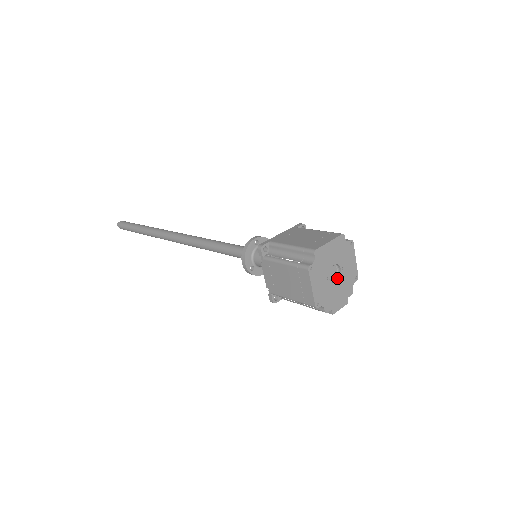
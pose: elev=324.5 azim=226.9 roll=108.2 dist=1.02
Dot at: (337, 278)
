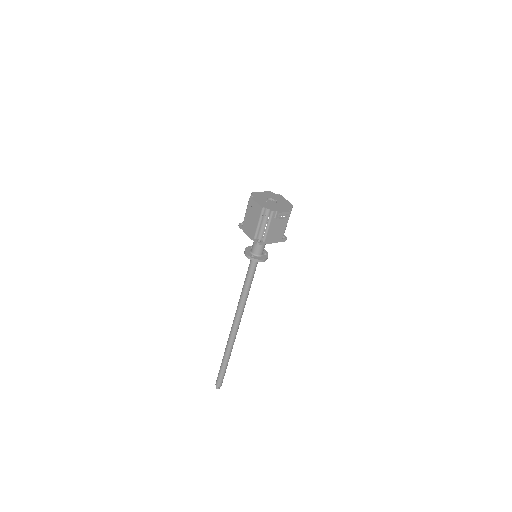
Dot at: (276, 204)
